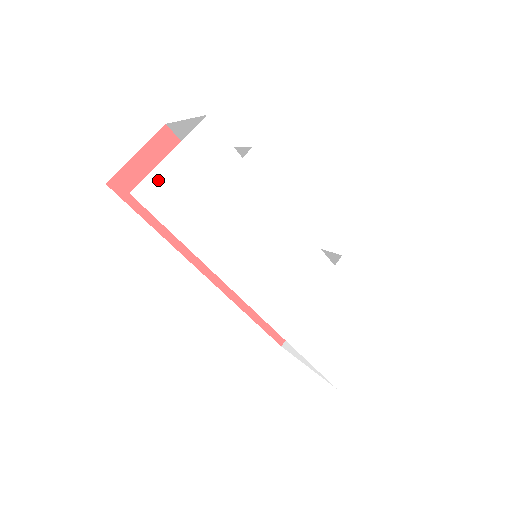
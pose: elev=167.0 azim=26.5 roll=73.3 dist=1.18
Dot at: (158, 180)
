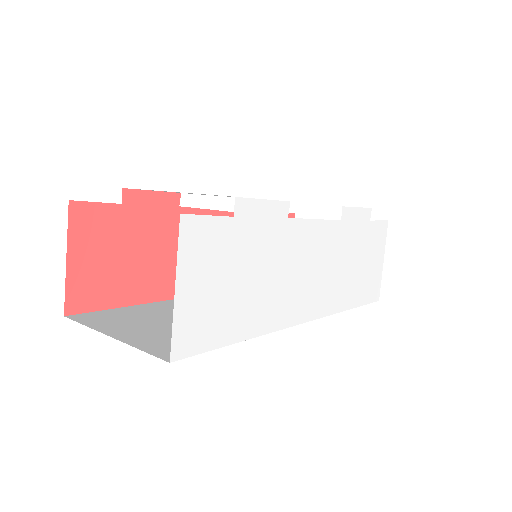
Dot at: (183, 323)
